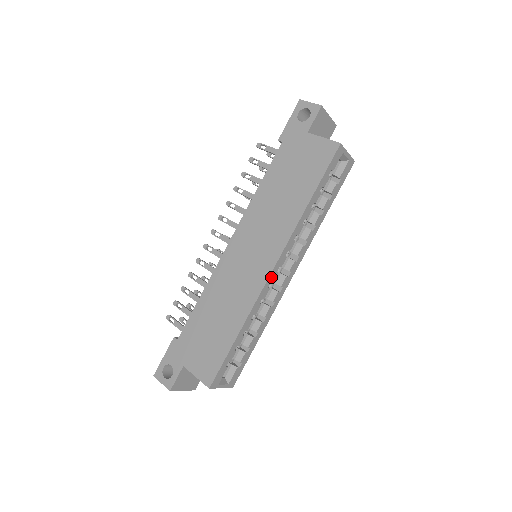
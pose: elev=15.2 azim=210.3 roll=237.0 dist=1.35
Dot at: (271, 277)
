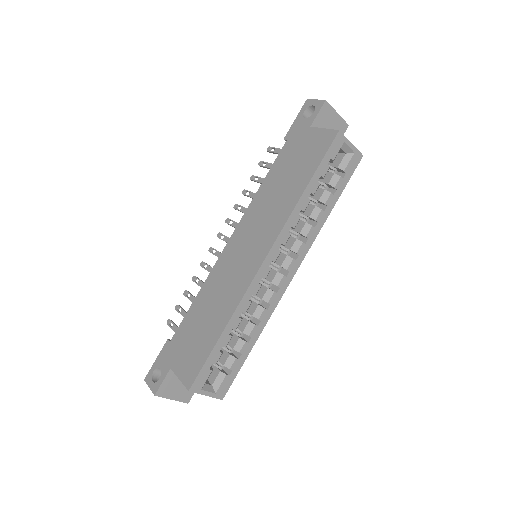
Dot at: (262, 271)
